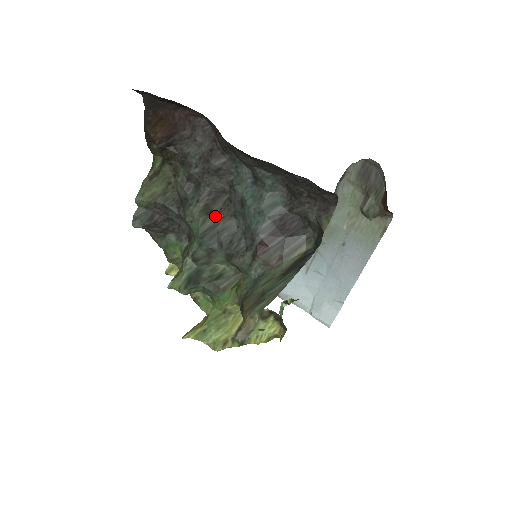
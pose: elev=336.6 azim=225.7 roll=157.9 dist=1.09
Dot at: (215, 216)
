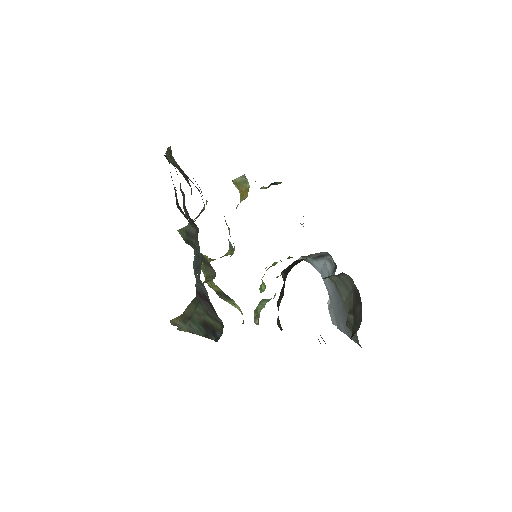
Dot at: (195, 230)
